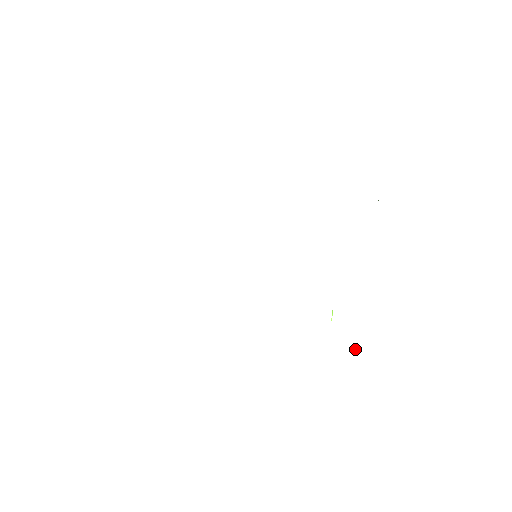
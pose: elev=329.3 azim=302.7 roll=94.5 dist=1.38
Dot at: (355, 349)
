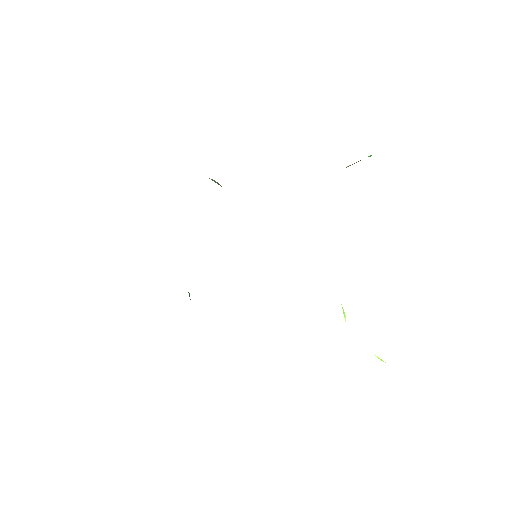
Dot at: occluded
